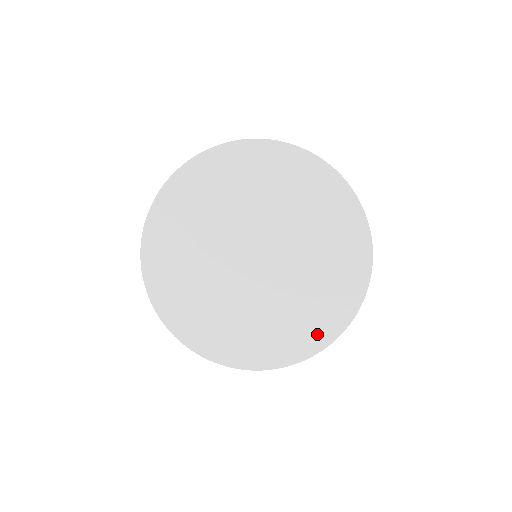
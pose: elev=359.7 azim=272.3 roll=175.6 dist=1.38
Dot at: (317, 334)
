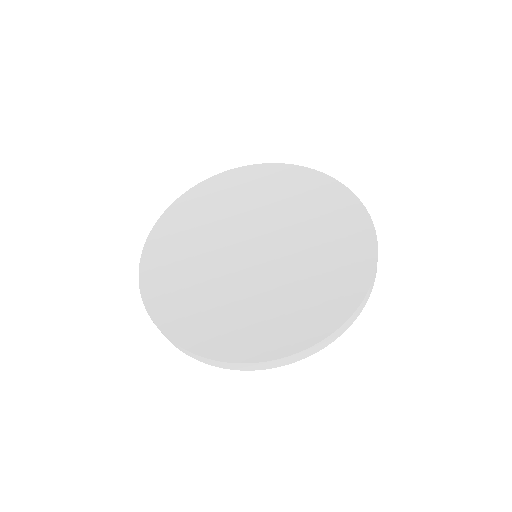
Dot at: (321, 319)
